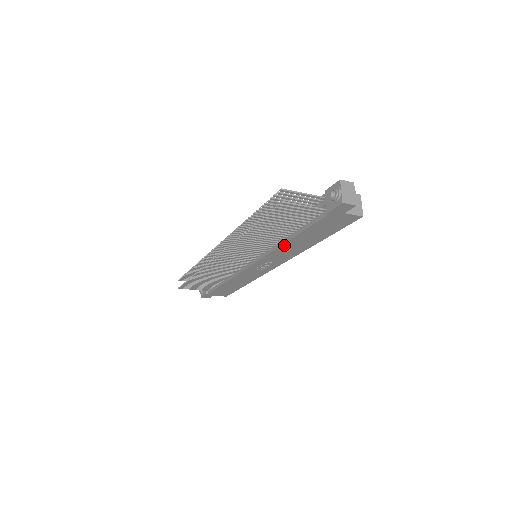
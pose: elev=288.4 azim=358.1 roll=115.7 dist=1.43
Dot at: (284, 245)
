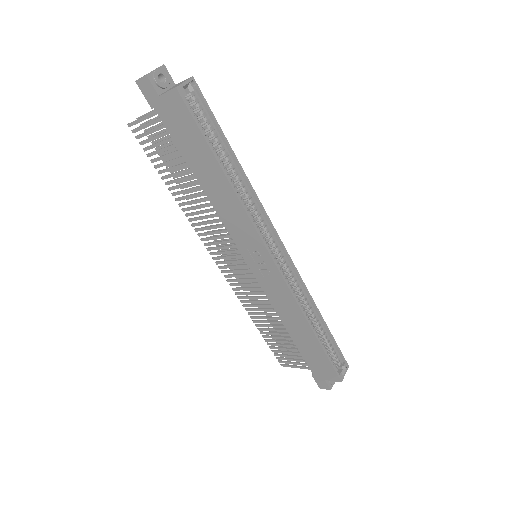
Dot at: (211, 200)
